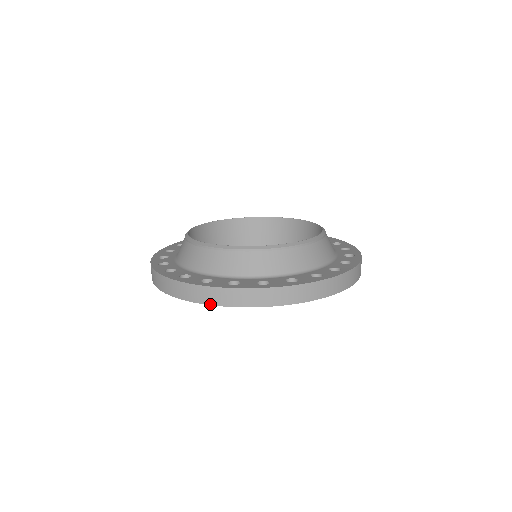
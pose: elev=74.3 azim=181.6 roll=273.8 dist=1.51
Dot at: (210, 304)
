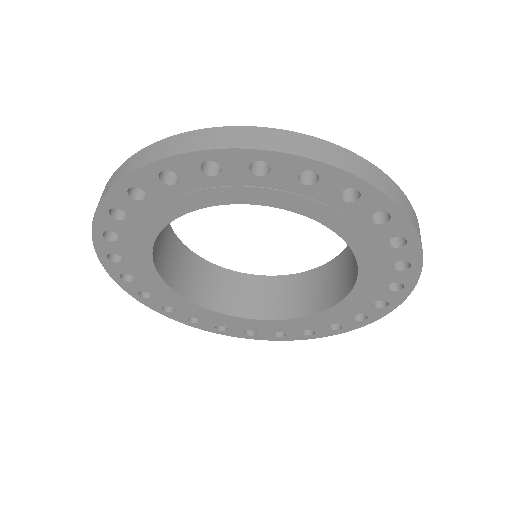
Dot at: (281, 151)
